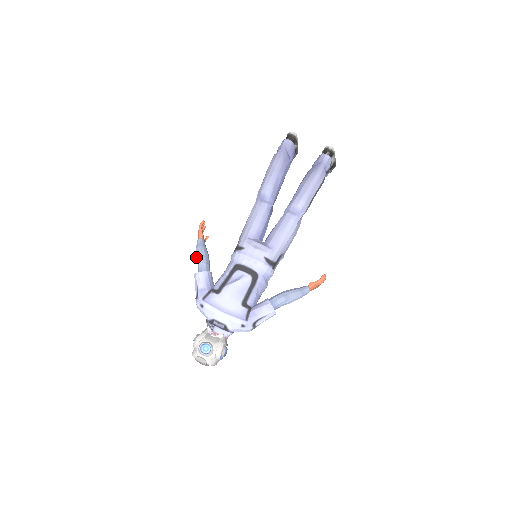
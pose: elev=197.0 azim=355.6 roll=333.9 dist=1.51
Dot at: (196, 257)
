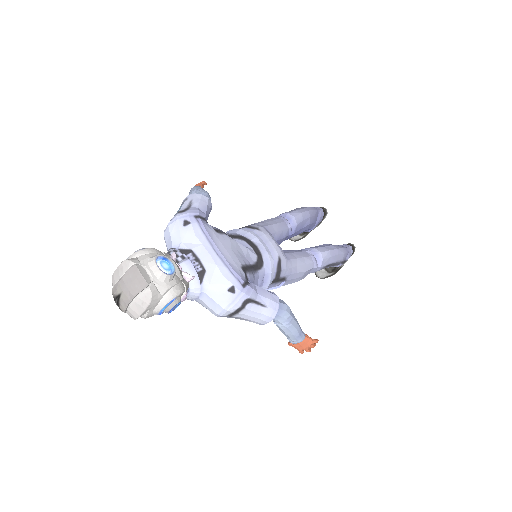
Dot at: (195, 189)
